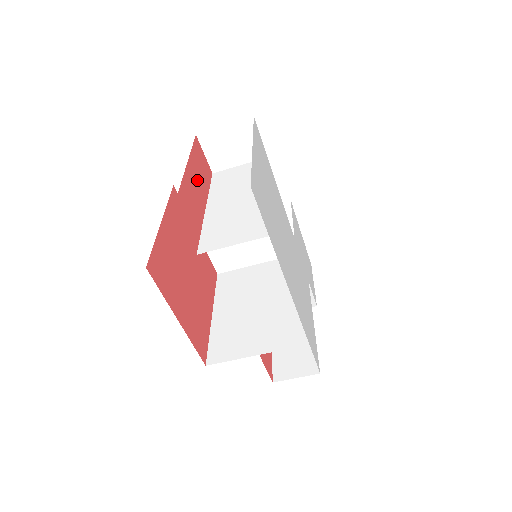
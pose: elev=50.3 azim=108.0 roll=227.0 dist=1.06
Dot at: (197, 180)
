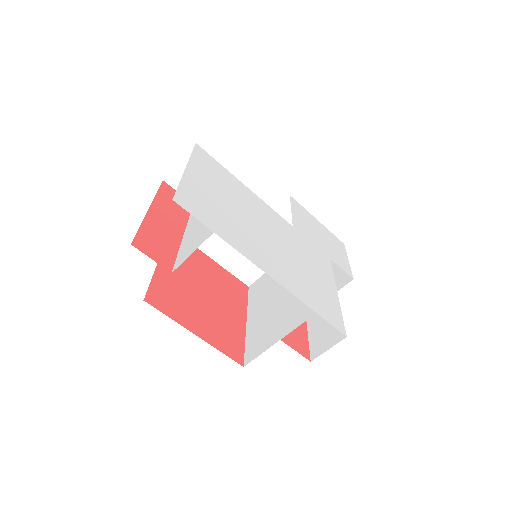
Dot at: (168, 215)
